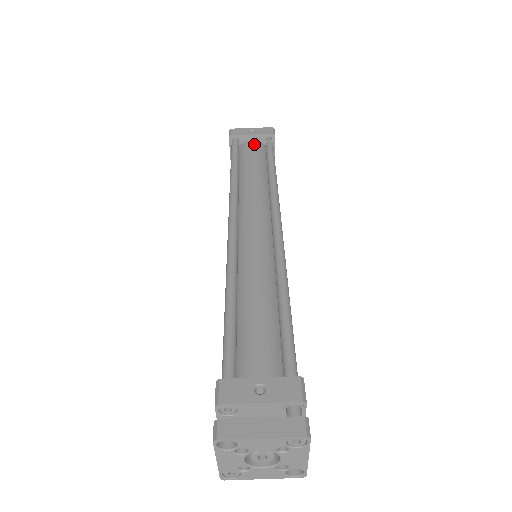
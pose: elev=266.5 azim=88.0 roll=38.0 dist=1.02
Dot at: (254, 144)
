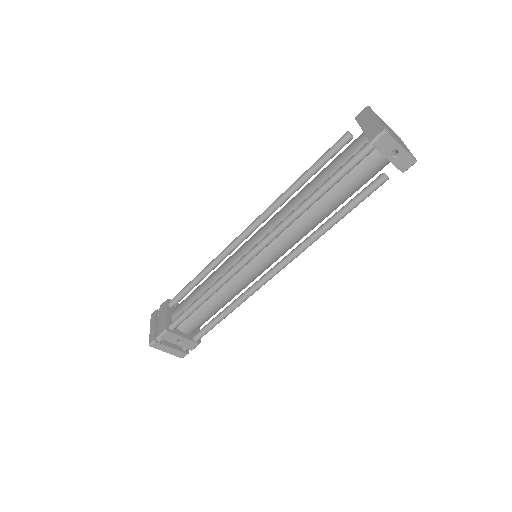
Dot at: (378, 164)
